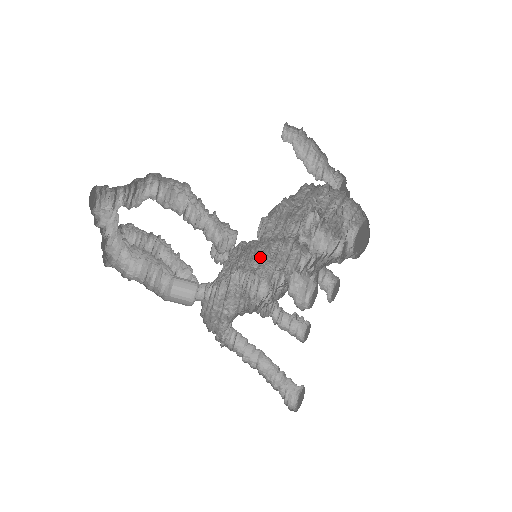
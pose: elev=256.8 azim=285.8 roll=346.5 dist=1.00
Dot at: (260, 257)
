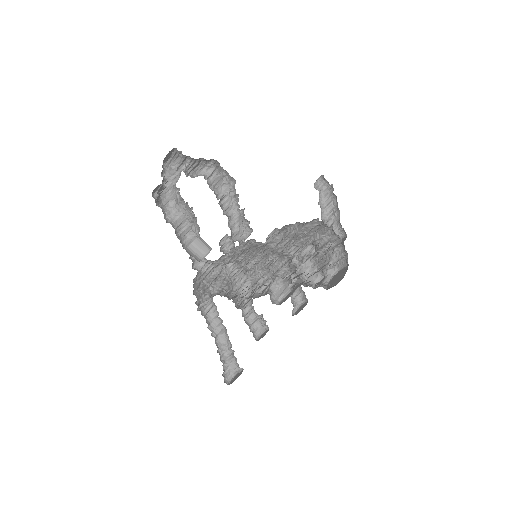
Dot at: (256, 261)
